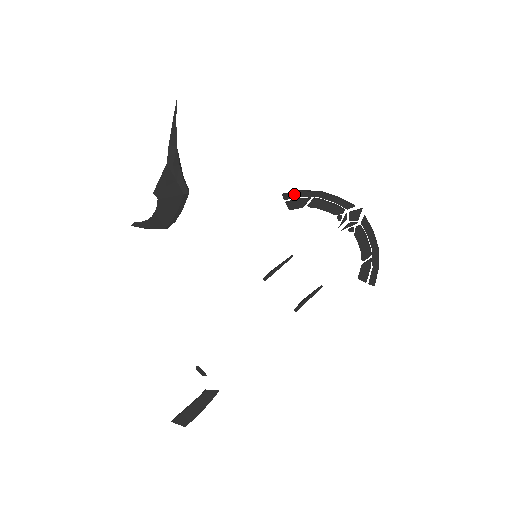
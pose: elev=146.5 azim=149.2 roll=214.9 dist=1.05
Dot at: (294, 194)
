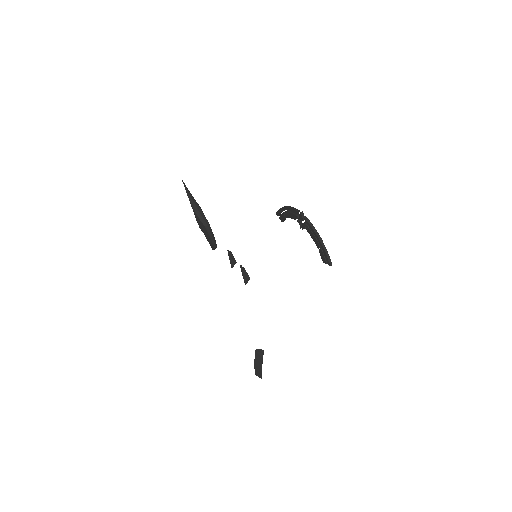
Dot at: (279, 211)
